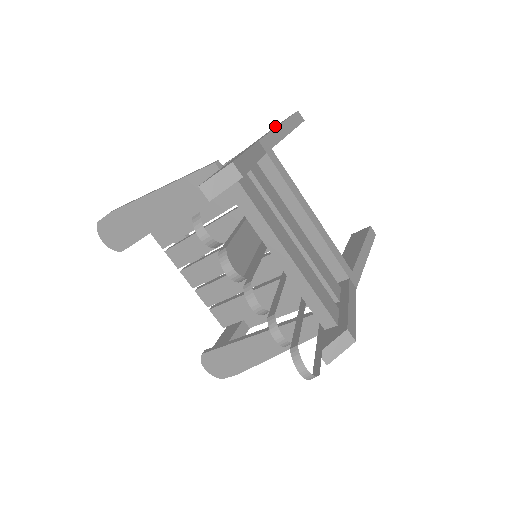
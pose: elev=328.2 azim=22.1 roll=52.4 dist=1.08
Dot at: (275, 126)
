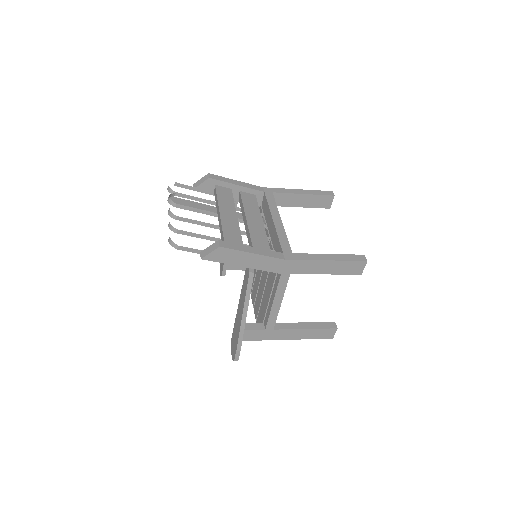
Dot at: occluded
